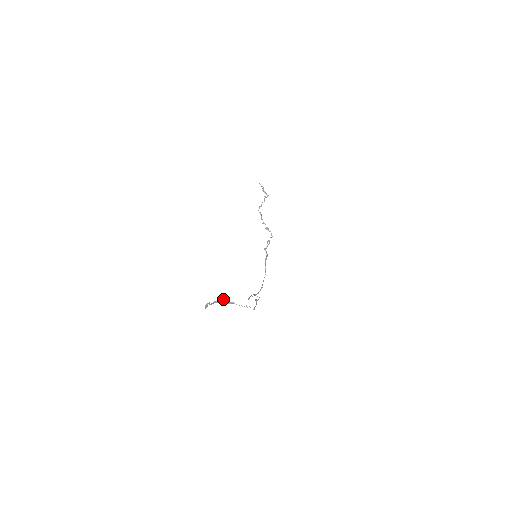
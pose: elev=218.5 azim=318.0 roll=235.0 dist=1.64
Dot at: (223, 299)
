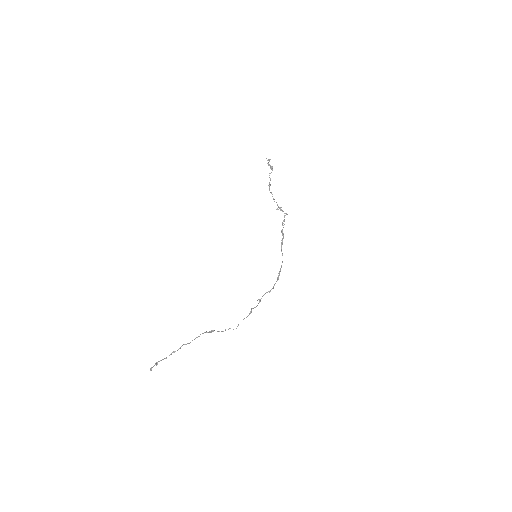
Dot at: (184, 344)
